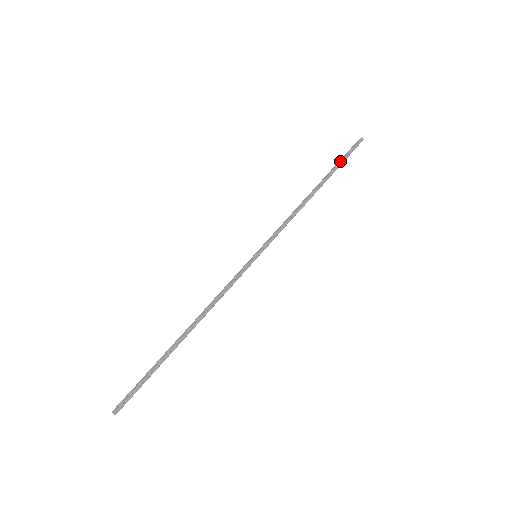
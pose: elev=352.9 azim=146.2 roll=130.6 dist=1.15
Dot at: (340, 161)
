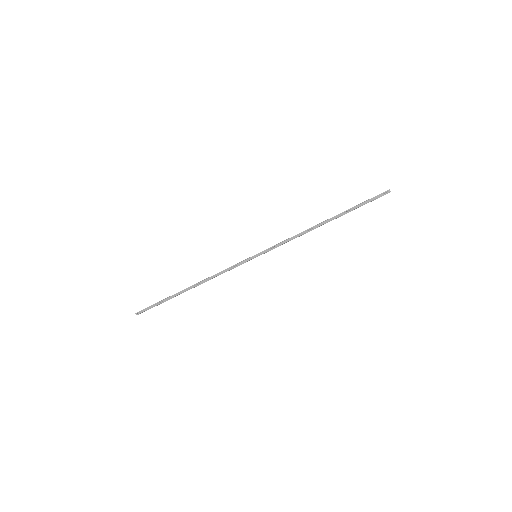
Dot at: (357, 205)
